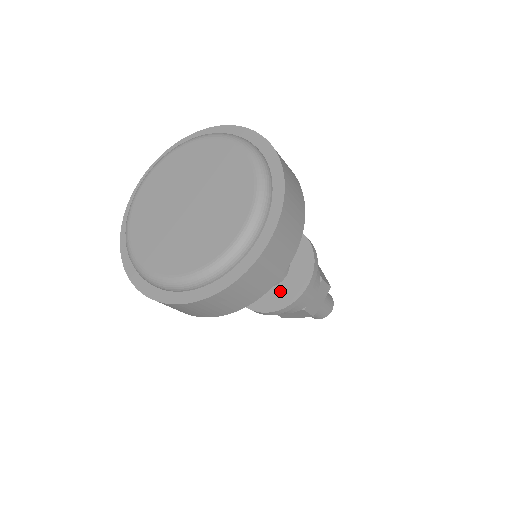
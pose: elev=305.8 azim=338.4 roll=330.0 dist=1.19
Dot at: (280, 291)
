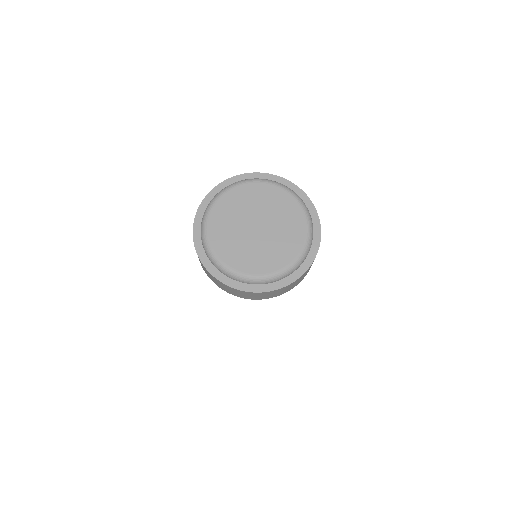
Dot at: occluded
